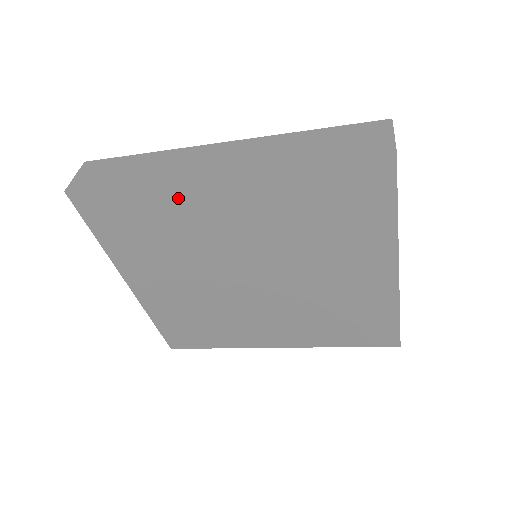
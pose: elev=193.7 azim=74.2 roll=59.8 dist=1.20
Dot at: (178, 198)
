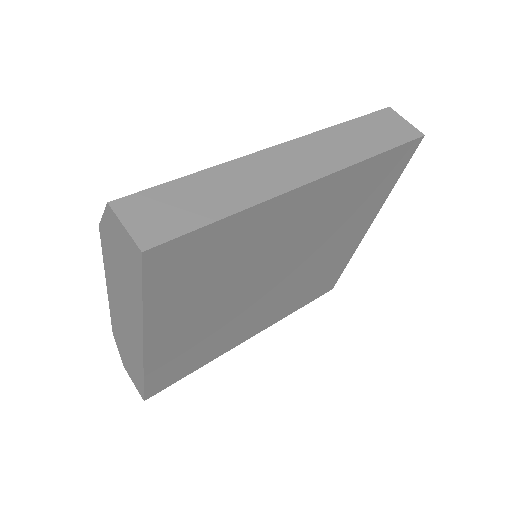
Dot at: (267, 217)
